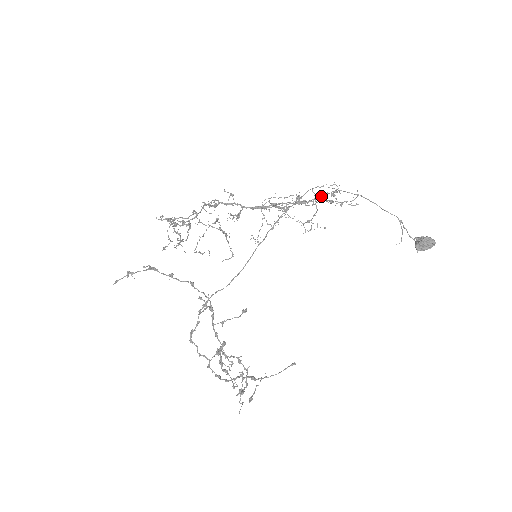
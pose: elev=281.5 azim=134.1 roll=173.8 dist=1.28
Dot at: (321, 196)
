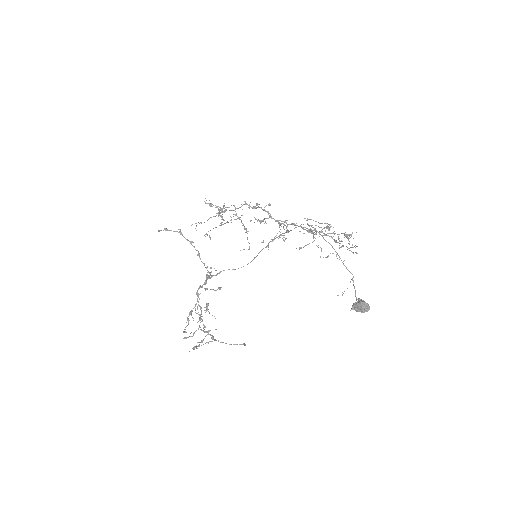
Dot at: (338, 234)
